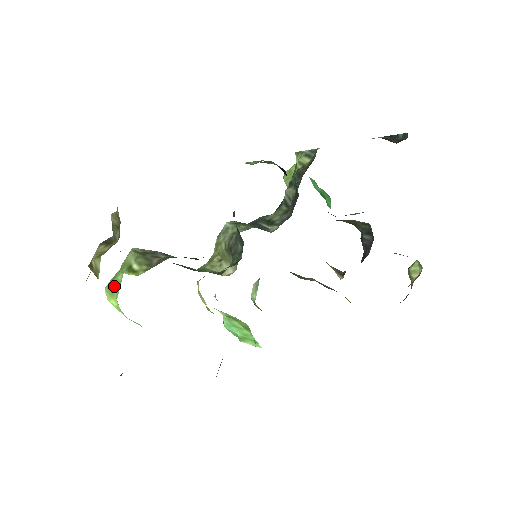
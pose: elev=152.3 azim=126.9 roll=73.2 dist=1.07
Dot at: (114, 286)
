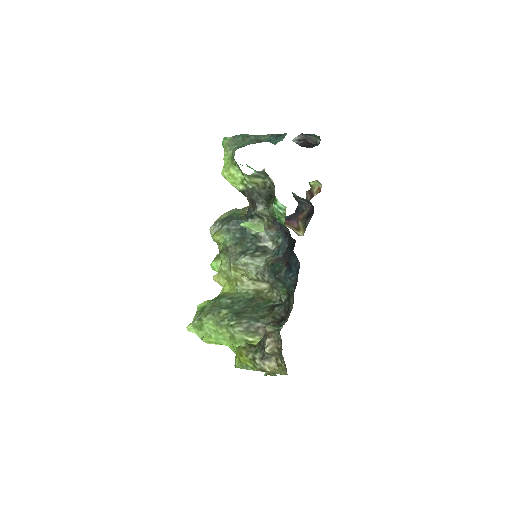
Dot at: (219, 342)
